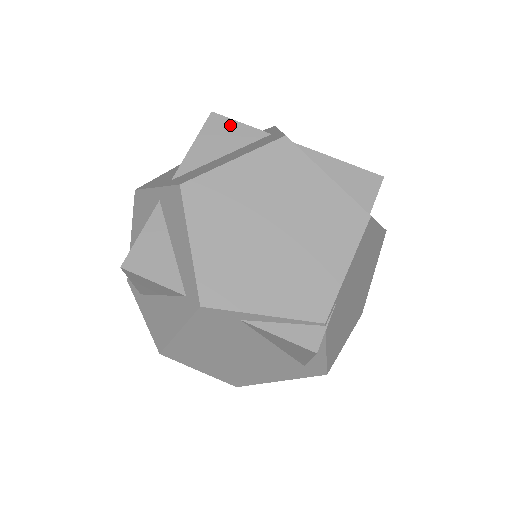
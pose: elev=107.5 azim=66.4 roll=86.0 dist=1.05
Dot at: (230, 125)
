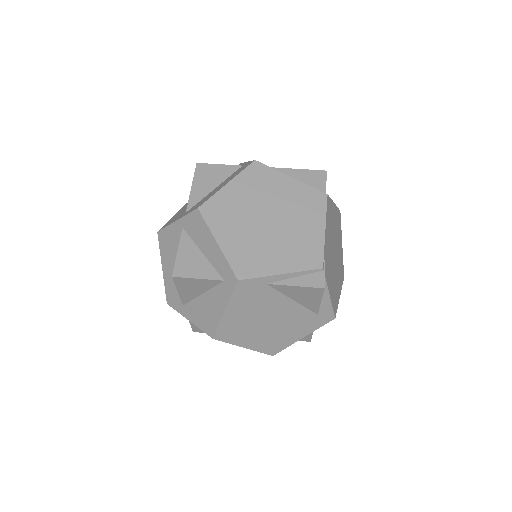
Dot at: (212, 168)
